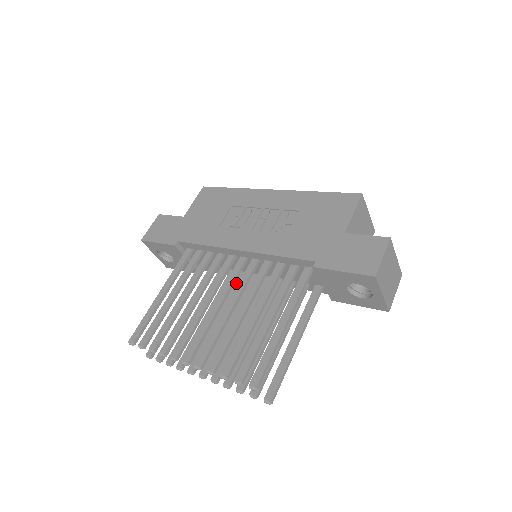
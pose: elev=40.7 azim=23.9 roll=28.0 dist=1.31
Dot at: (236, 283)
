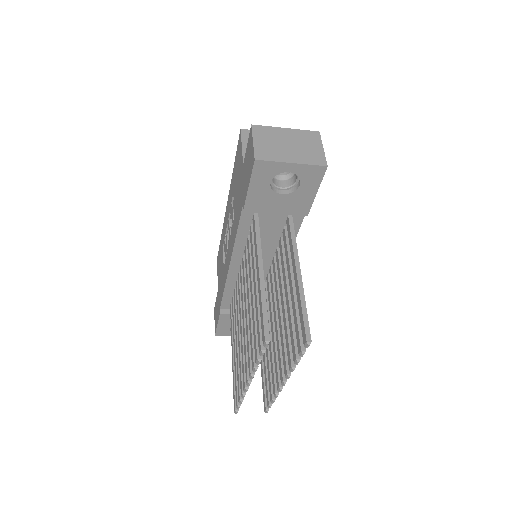
Dot at: (267, 290)
